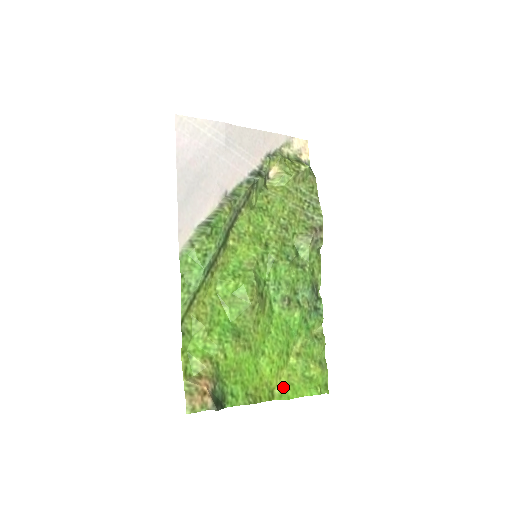
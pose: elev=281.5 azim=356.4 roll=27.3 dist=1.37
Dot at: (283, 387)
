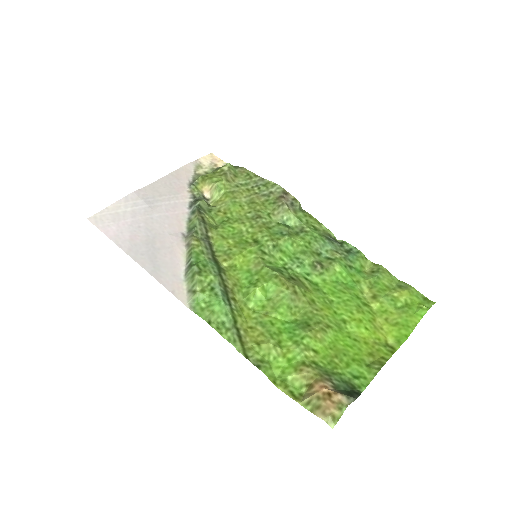
Dot at: (392, 333)
